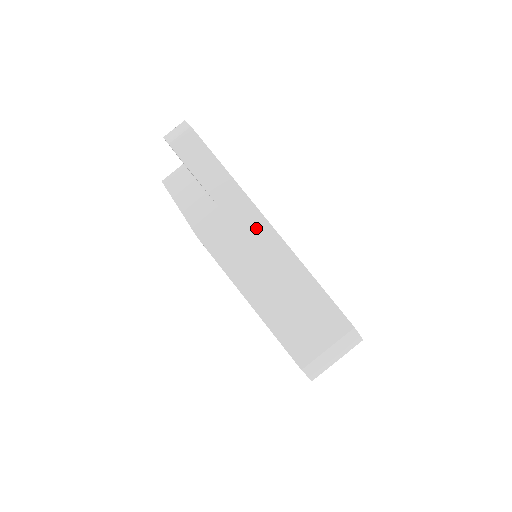
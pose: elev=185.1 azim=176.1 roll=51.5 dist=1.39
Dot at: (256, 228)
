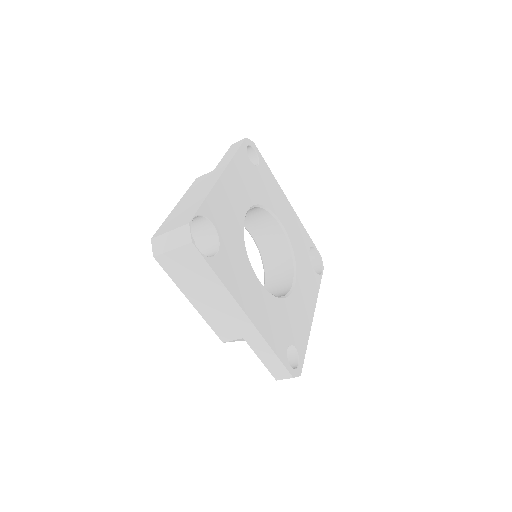
Dot at: (216, 175)
